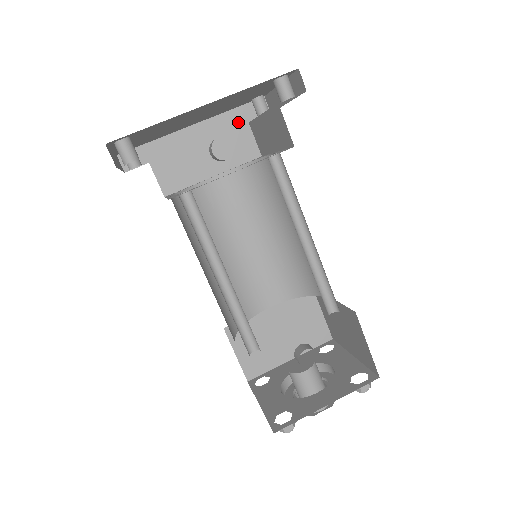
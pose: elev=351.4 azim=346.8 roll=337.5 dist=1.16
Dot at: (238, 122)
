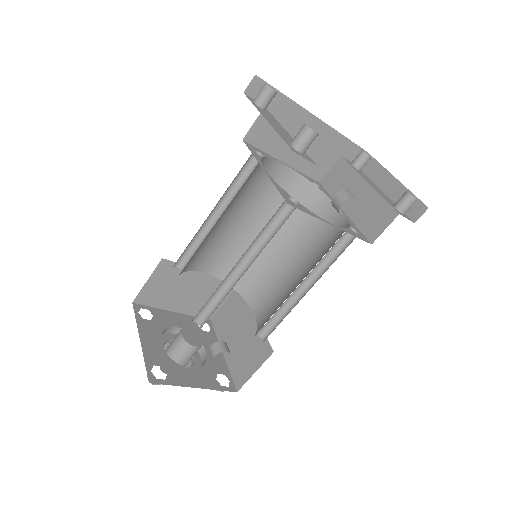
Dot at: (337, 148)
